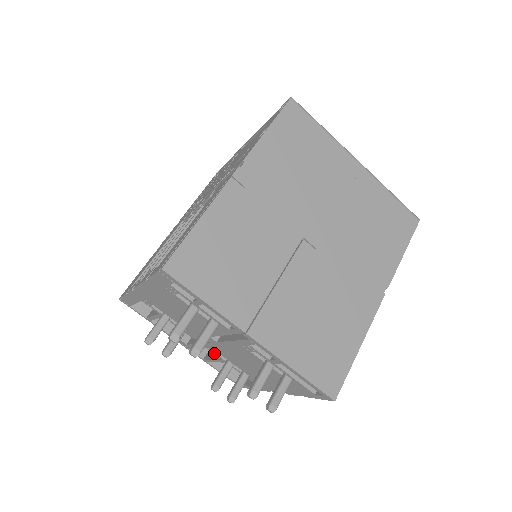
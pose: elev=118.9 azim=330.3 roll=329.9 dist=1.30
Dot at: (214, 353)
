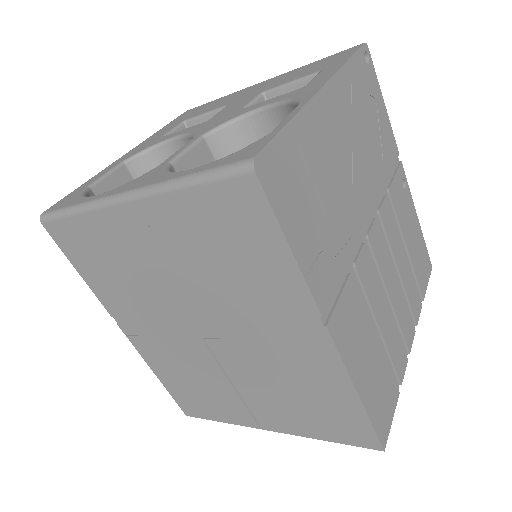
Dot at: occluded
